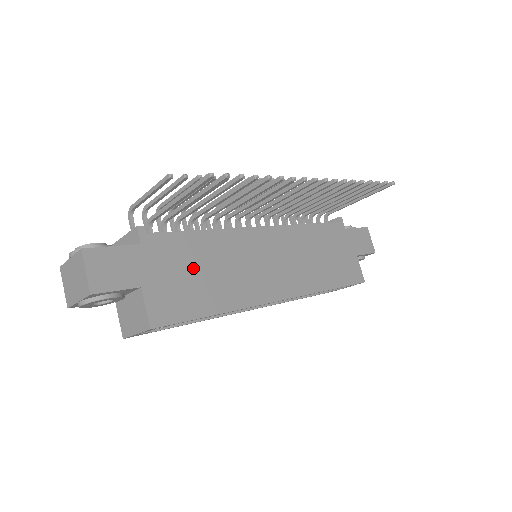
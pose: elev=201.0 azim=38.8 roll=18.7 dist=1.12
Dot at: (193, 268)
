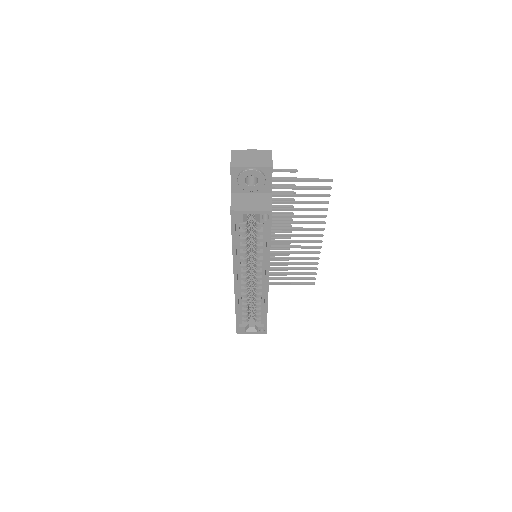
Dot at: occluded
